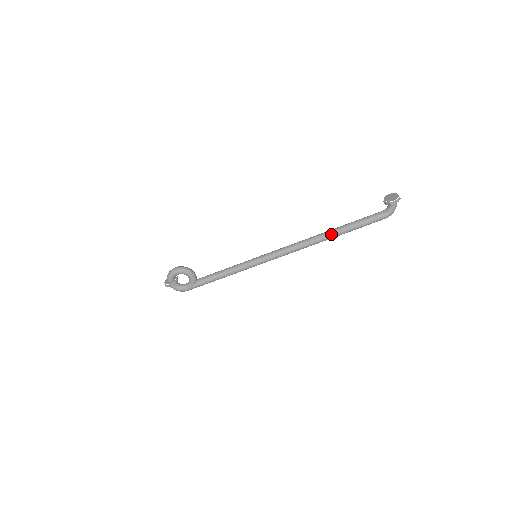
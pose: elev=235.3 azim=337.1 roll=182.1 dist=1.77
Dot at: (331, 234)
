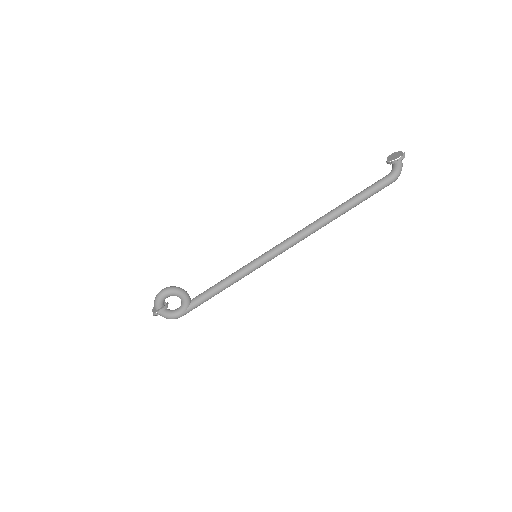
Dot at: (337, 212)
